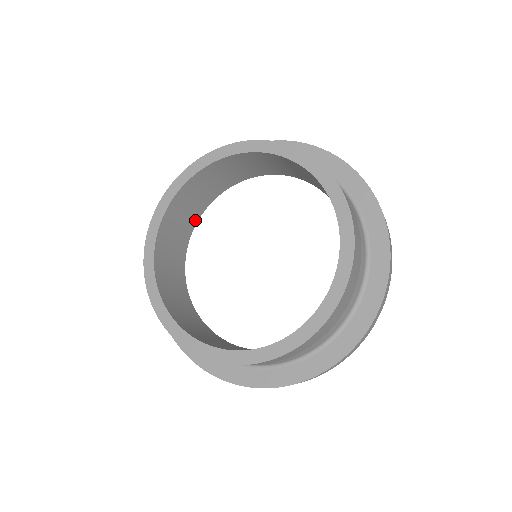
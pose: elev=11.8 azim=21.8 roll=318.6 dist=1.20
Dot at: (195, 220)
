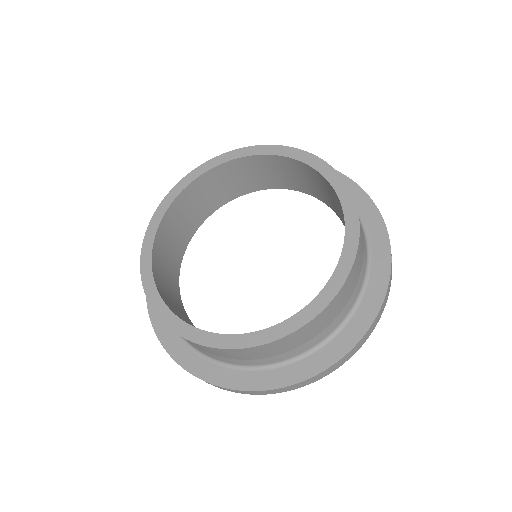
Dot at: (180, 303)
